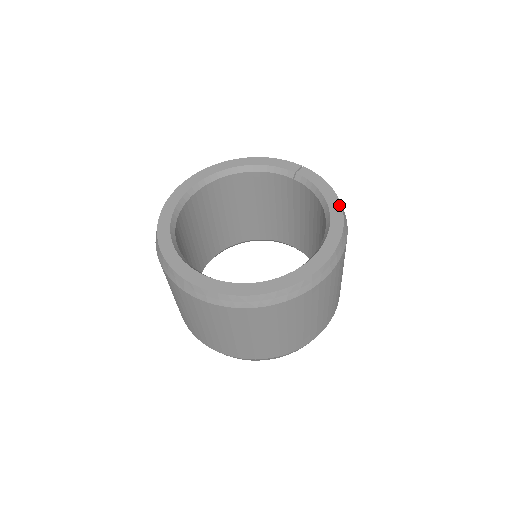
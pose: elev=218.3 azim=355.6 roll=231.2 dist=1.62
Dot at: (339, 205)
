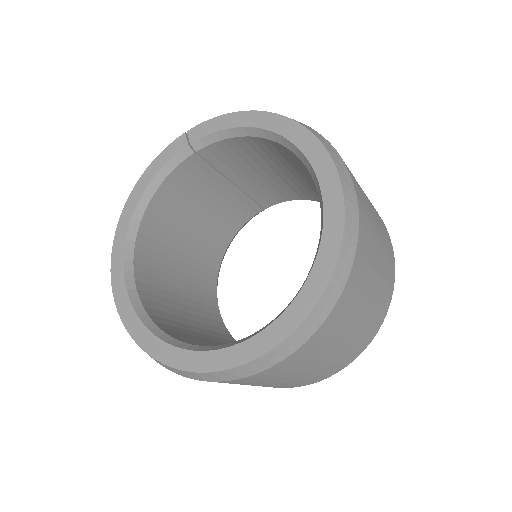
Dot at: (267, 114)
